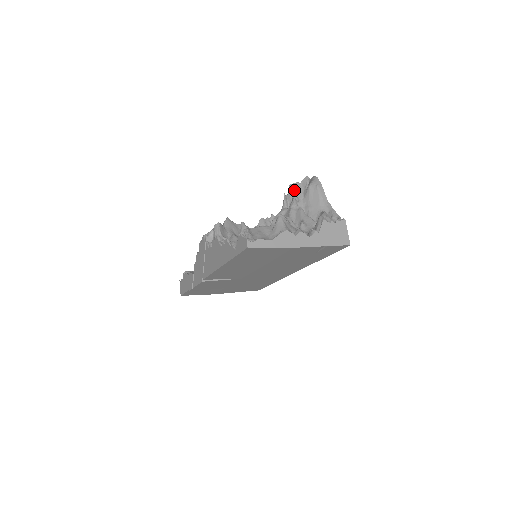
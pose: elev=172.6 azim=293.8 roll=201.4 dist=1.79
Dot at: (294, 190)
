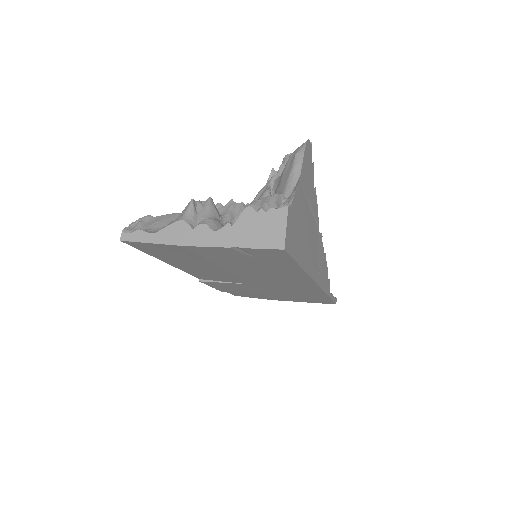
Dot at: (285, 163)
